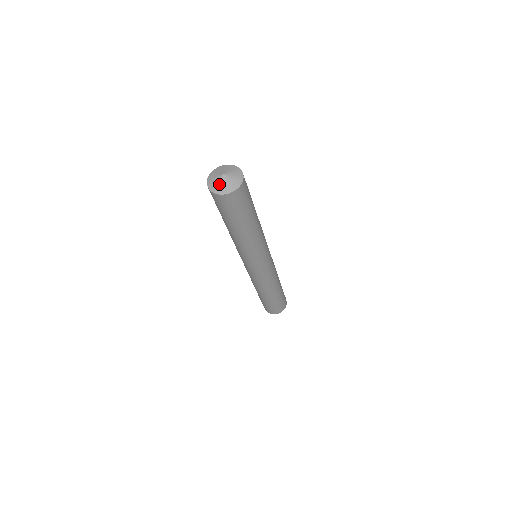
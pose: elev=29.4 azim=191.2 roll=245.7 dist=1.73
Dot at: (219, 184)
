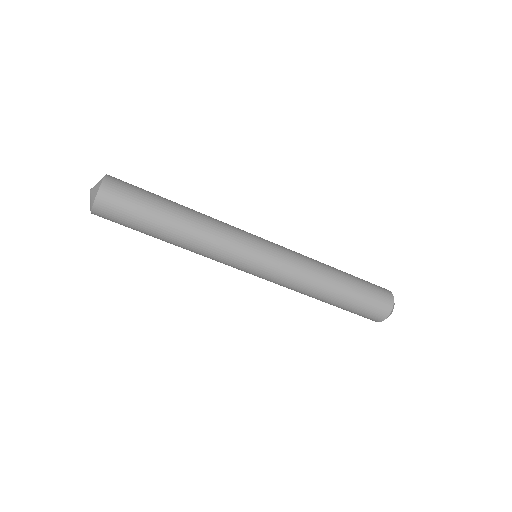
Dot at: occluded
